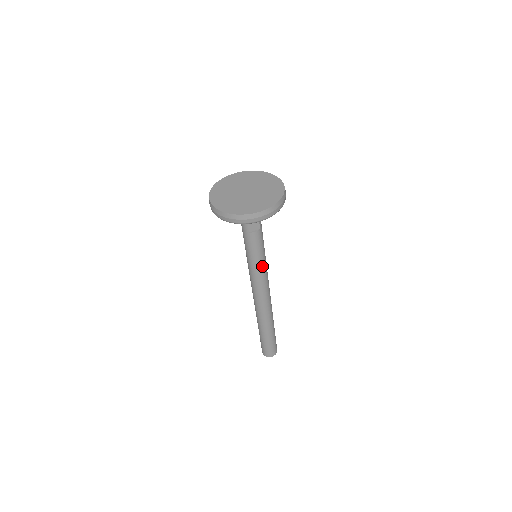
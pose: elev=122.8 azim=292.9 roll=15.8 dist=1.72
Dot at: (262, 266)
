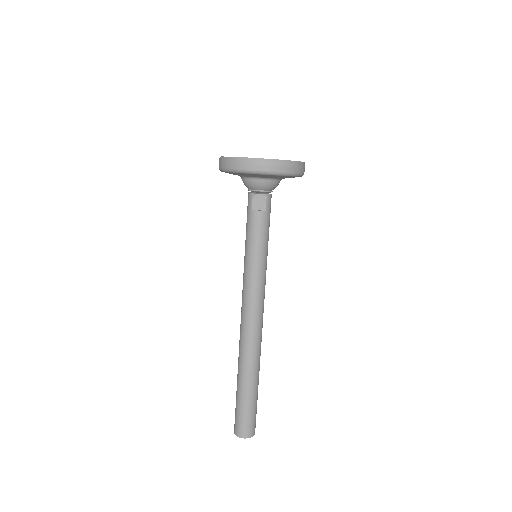
Dot at: (258, 267)
